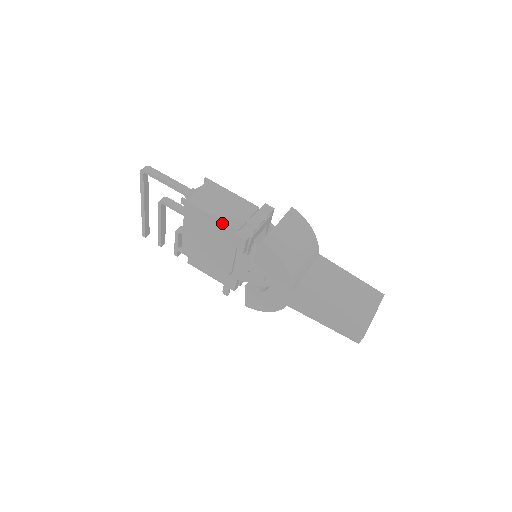
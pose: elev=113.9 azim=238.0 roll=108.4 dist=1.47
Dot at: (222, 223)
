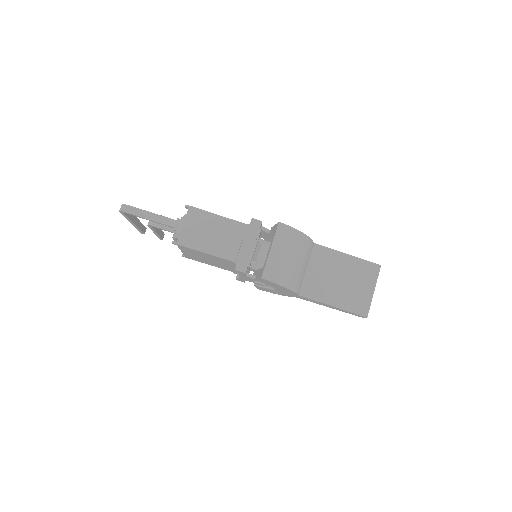
Dot at: (218, 257)
